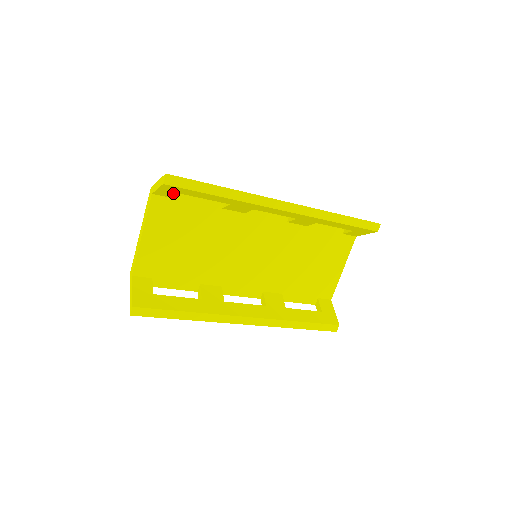
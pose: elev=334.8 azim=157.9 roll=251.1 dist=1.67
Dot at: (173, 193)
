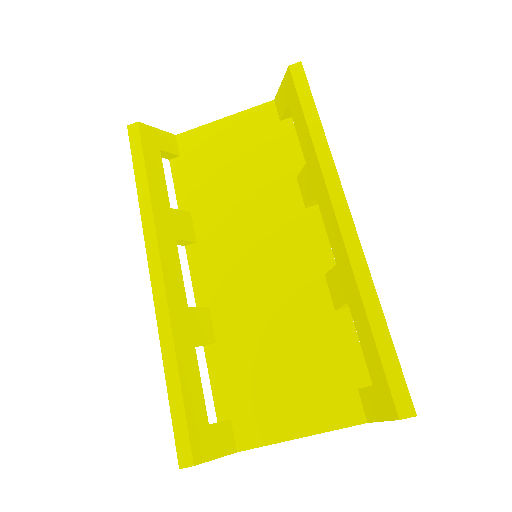
Dot at: (285, 103)
